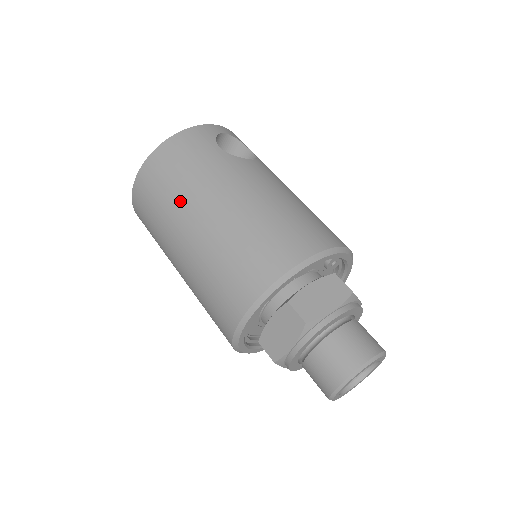
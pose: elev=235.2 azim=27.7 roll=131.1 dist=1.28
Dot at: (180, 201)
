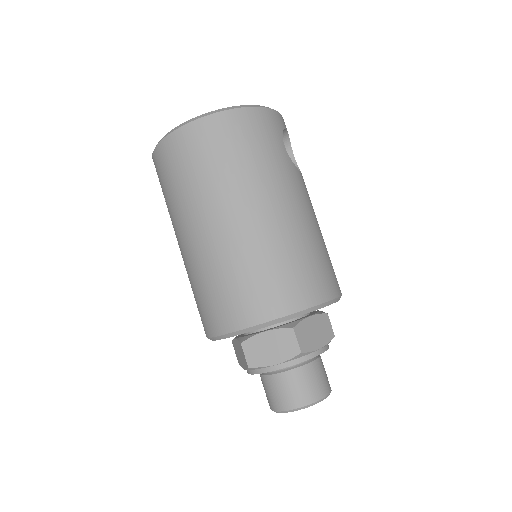
Dot at: (236, 183)
